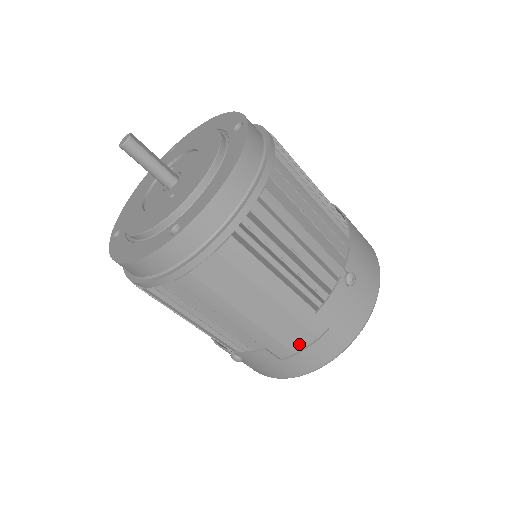
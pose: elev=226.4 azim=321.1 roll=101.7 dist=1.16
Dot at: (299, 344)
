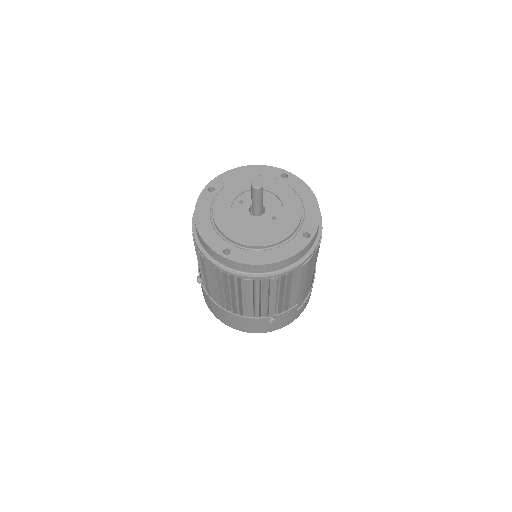
Dot at: (305, 297)
